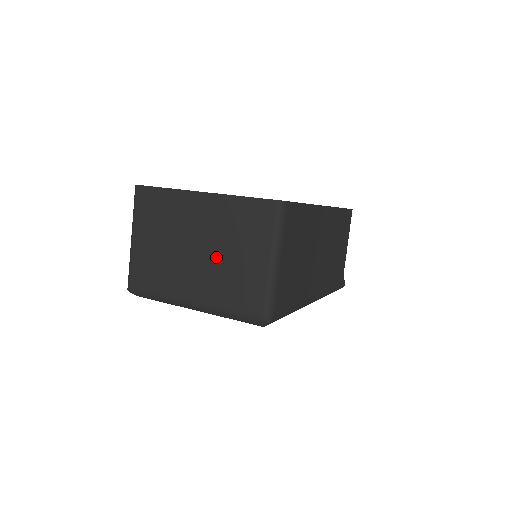
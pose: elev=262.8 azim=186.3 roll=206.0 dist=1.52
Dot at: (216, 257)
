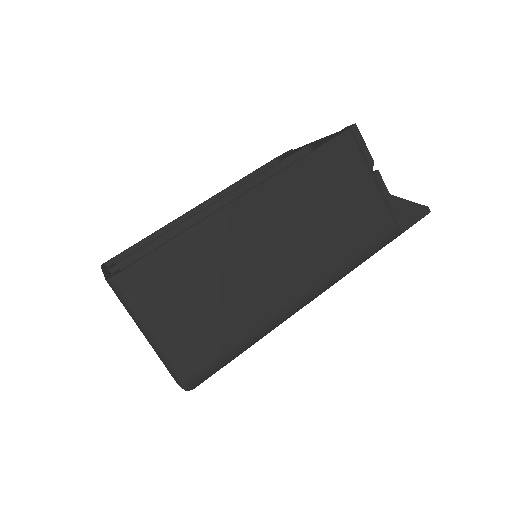
Dot at: occluded
